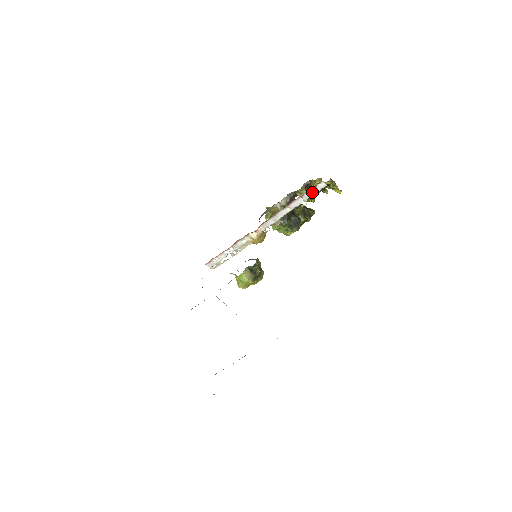
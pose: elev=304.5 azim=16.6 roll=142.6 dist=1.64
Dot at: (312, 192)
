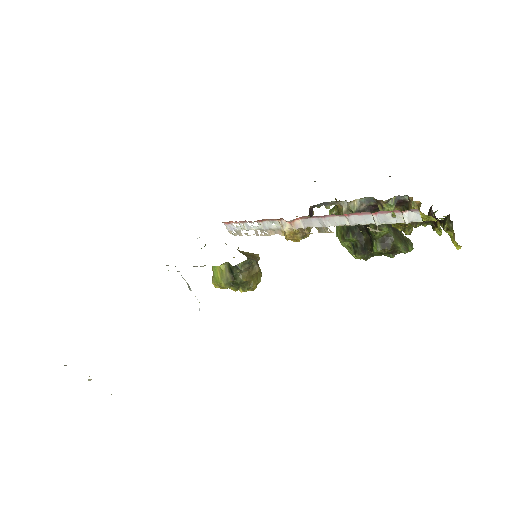
Dot at: (393, 217)
